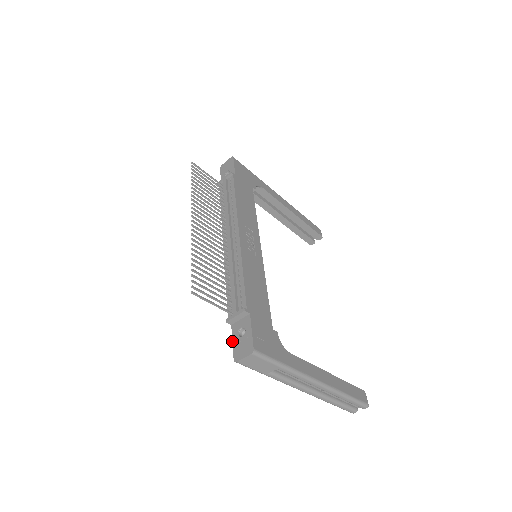
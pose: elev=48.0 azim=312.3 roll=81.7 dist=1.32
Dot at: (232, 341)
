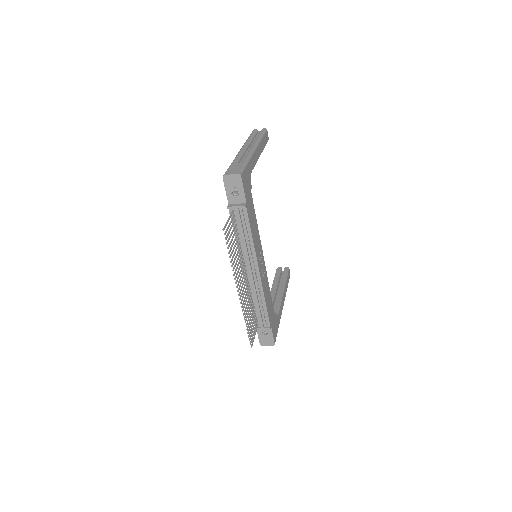
Dot at: (258, 335)
